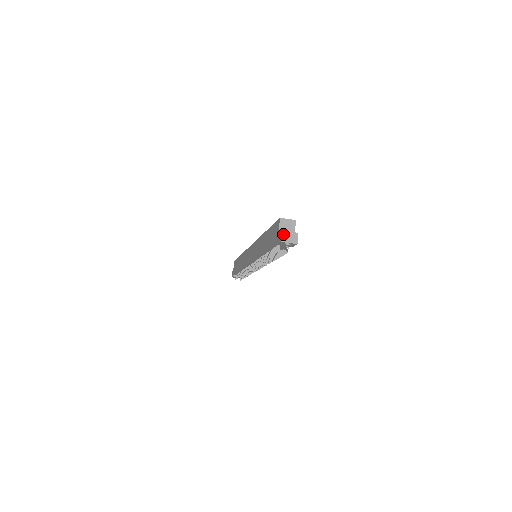
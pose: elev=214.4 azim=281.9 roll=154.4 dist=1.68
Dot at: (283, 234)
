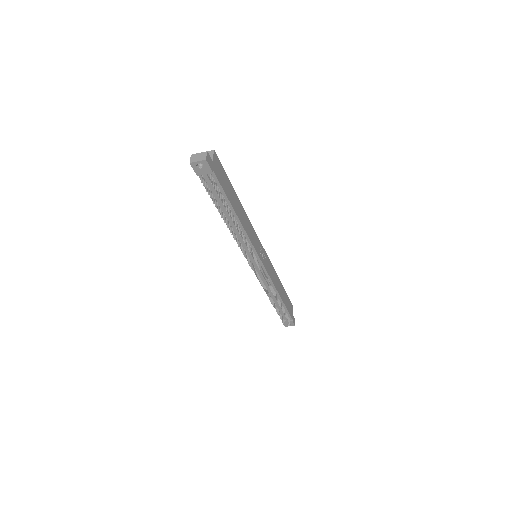
Dot at: (192, 157)
